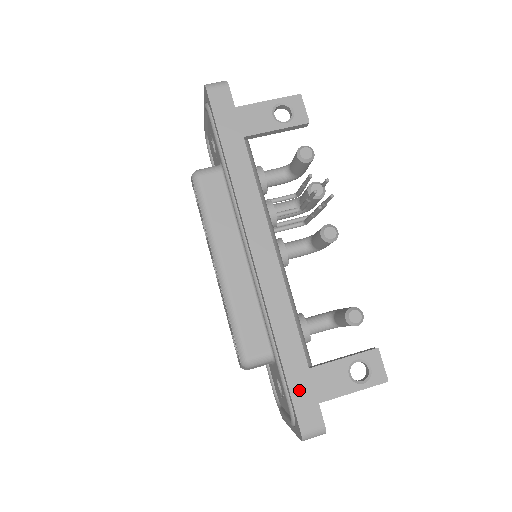
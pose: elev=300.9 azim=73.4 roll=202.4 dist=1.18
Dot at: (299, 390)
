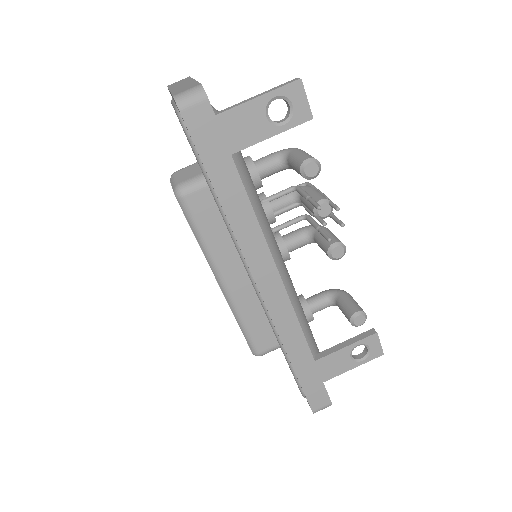
Dot at: (310, 386)
